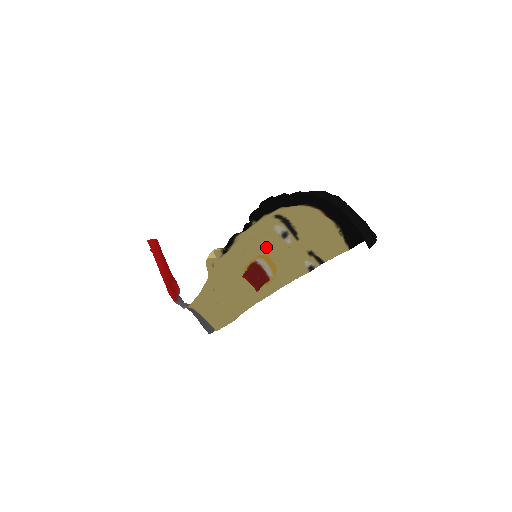
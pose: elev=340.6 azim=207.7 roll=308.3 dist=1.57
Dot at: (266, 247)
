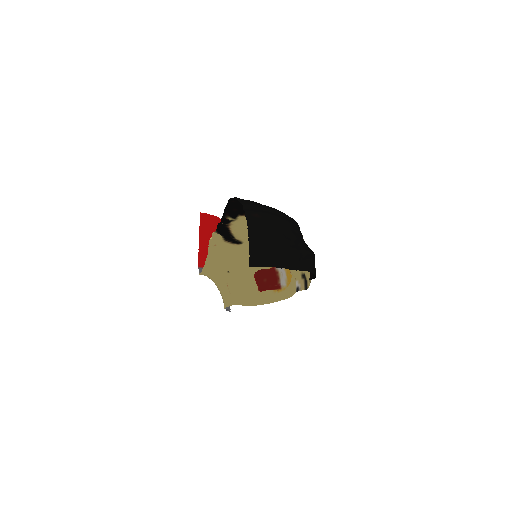
Dot at: occluded
